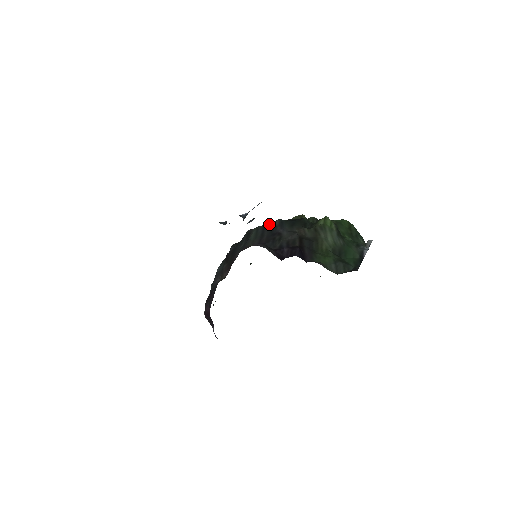
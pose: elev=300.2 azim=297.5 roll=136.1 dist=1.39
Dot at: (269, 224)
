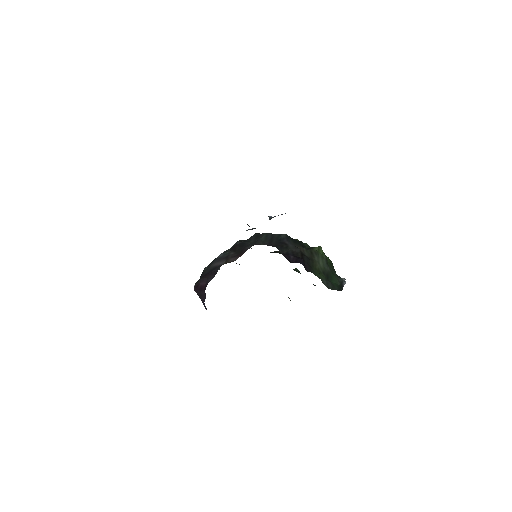
Dot at: (277, 234)
